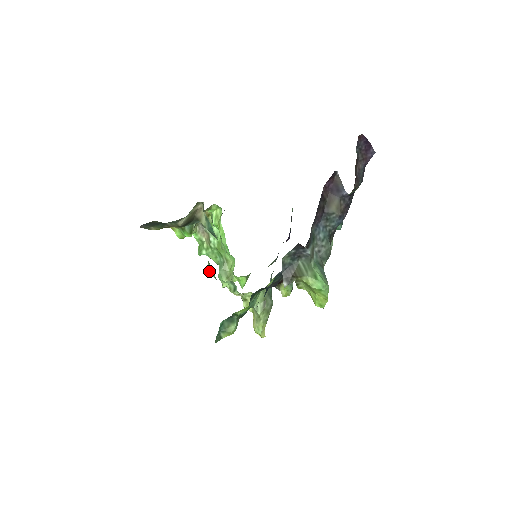
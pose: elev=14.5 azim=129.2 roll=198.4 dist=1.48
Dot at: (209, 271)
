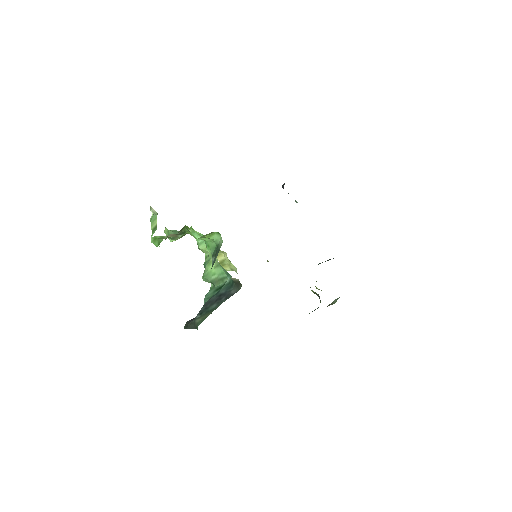
Dot at: occluded
